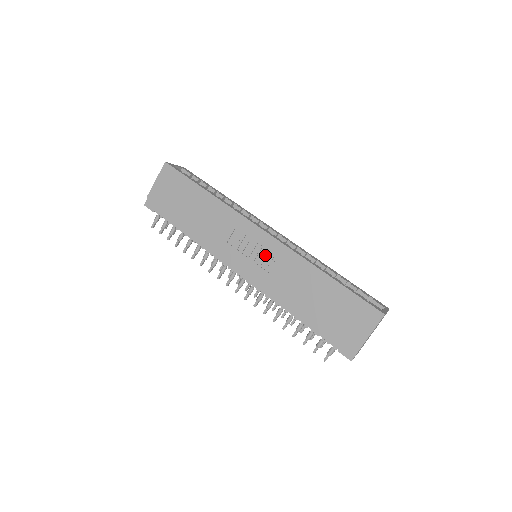
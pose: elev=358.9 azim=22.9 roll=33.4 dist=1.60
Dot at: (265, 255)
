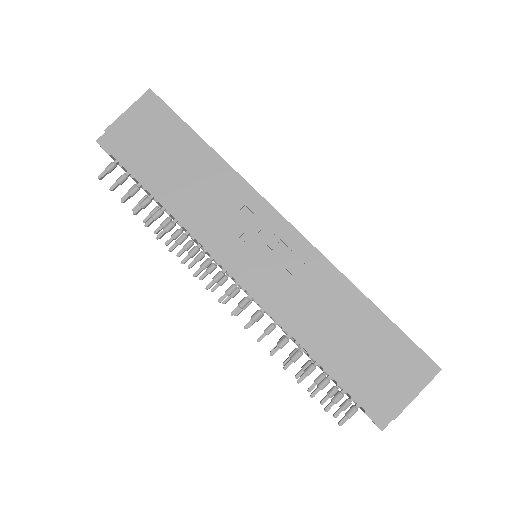
Dot at: (281, 255)
